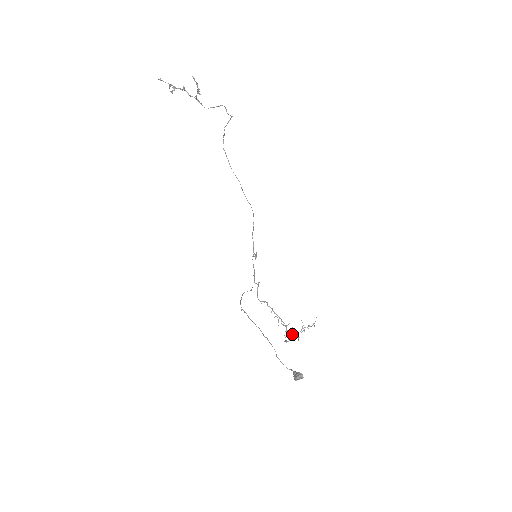
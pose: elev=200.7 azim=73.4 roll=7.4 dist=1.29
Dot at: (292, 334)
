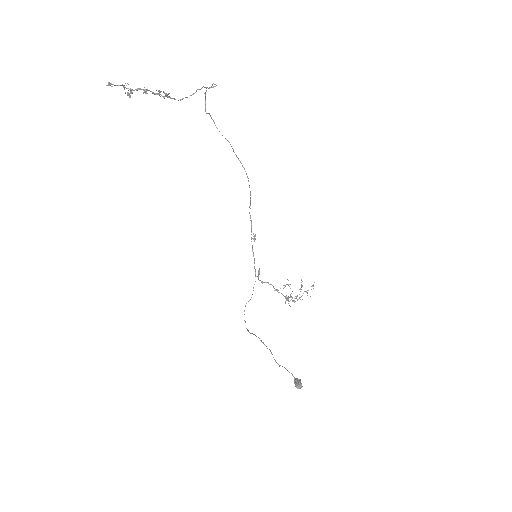
Dot at: occluded
